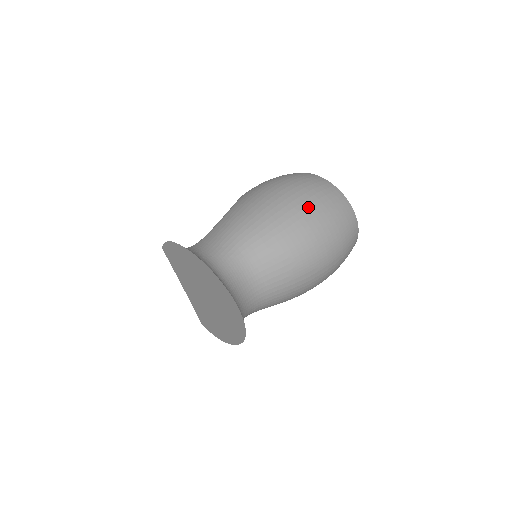
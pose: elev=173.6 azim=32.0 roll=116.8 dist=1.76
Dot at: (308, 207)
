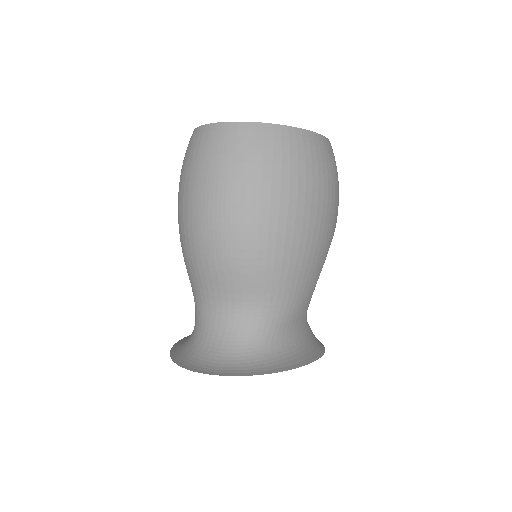
Dot at: (181, 195)
